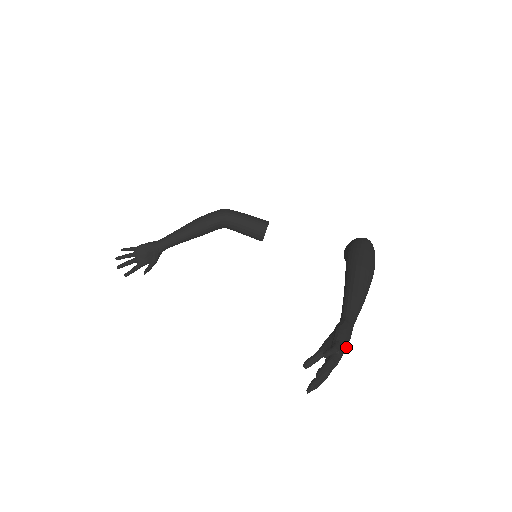
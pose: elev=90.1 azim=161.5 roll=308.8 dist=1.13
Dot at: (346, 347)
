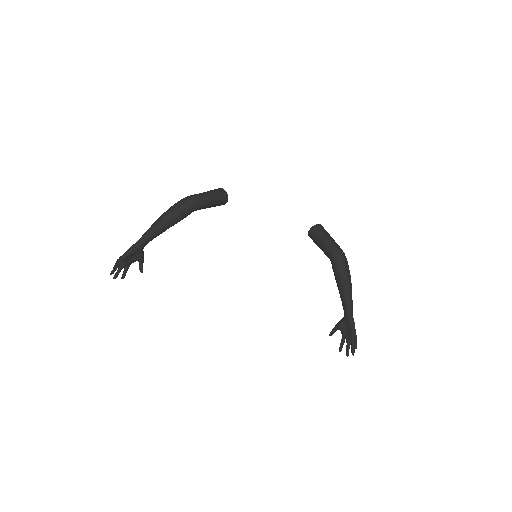
Dot at: occluded
